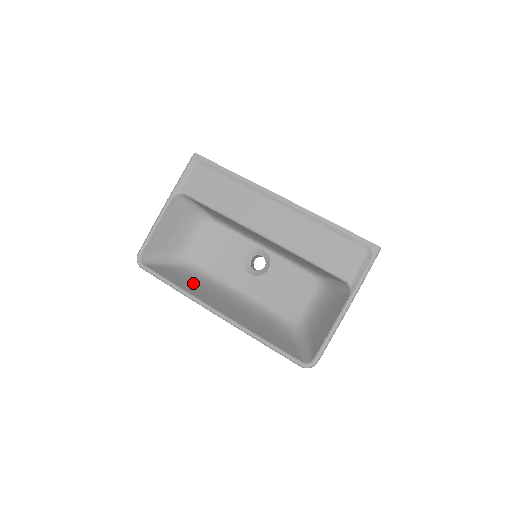
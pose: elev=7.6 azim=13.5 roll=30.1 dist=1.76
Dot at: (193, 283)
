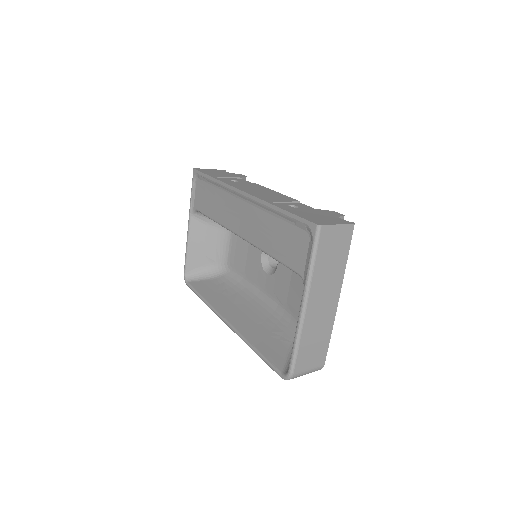
Dot at: (223, 292)
